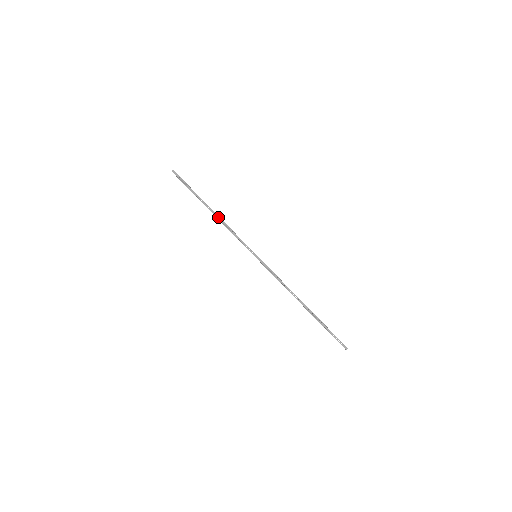
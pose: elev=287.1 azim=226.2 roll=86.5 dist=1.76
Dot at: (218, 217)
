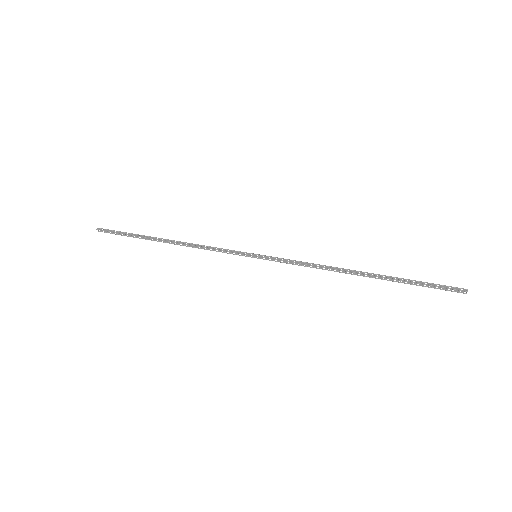
Dot at: occluded
